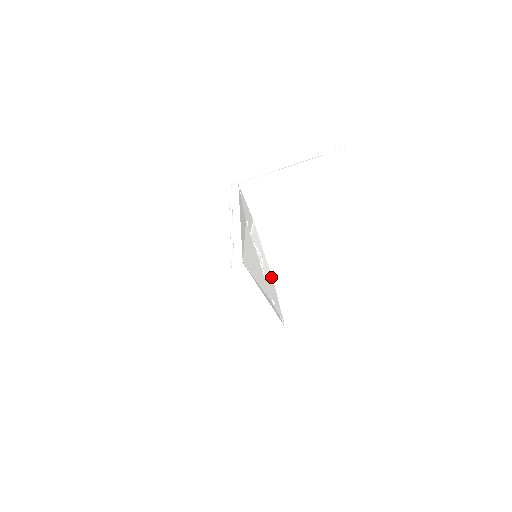
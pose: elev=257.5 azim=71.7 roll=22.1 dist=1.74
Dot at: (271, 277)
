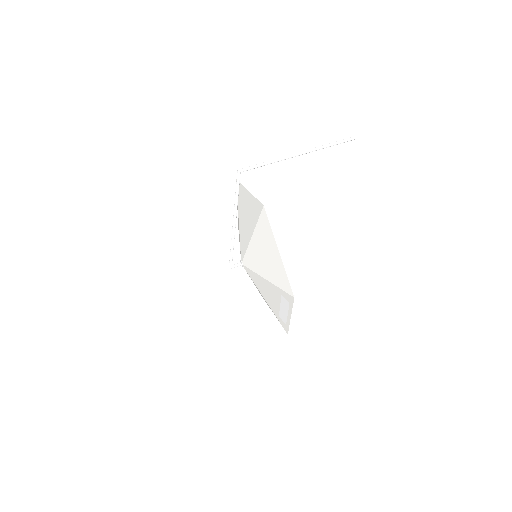
Dot at: occluded
